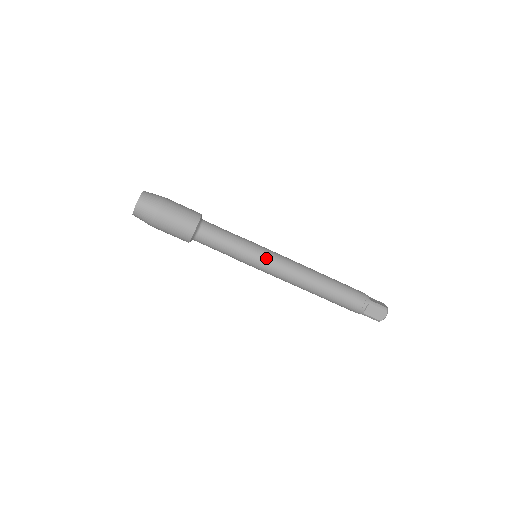
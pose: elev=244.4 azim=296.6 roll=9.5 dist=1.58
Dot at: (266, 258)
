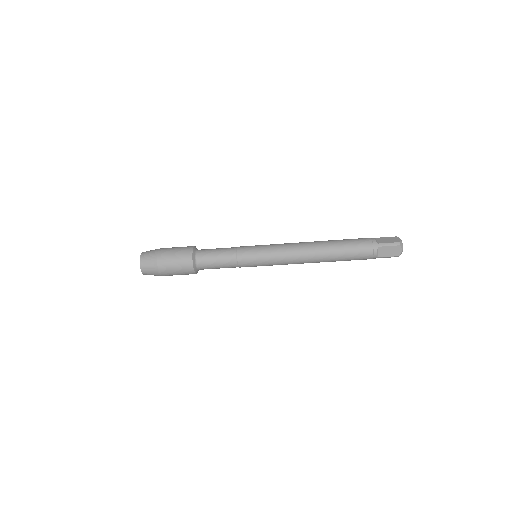
Dot at: (262, 256)
